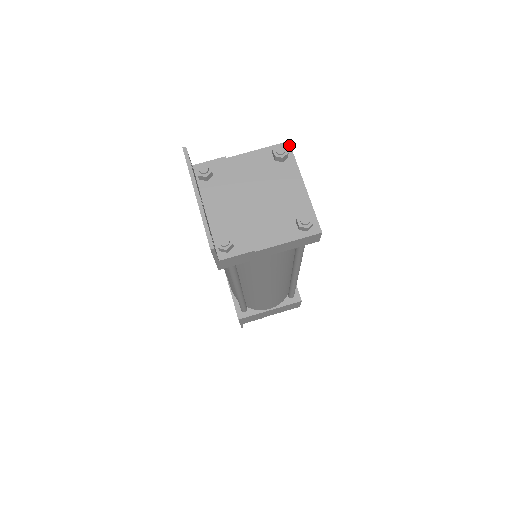
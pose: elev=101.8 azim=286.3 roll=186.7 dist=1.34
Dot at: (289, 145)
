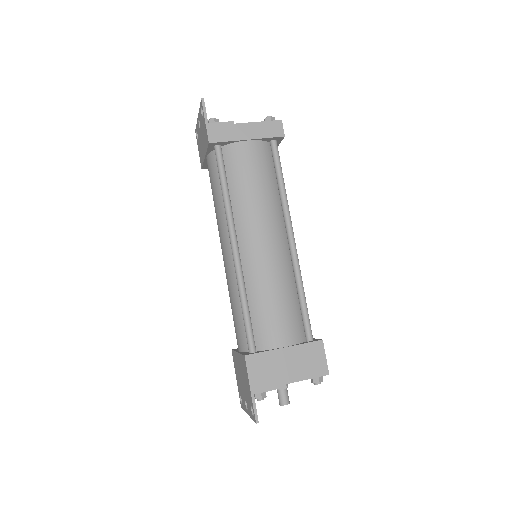
Dot at: occluded
